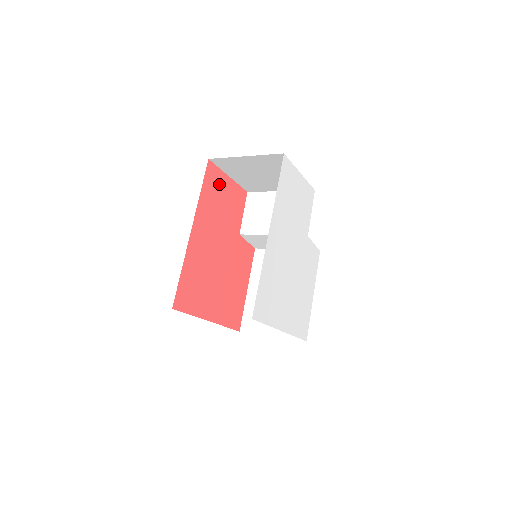
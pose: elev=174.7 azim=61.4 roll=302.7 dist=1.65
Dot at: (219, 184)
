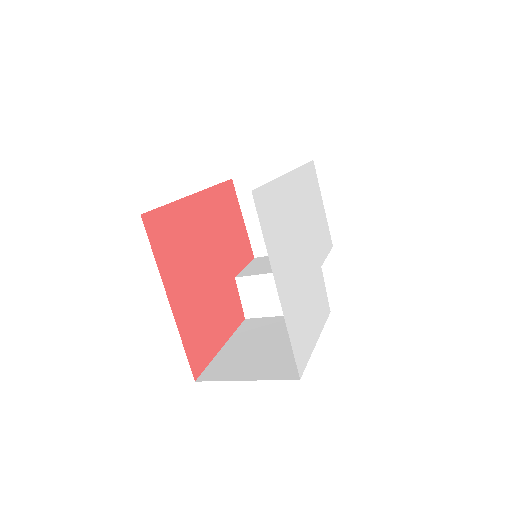
Dot at: (233, 209)
